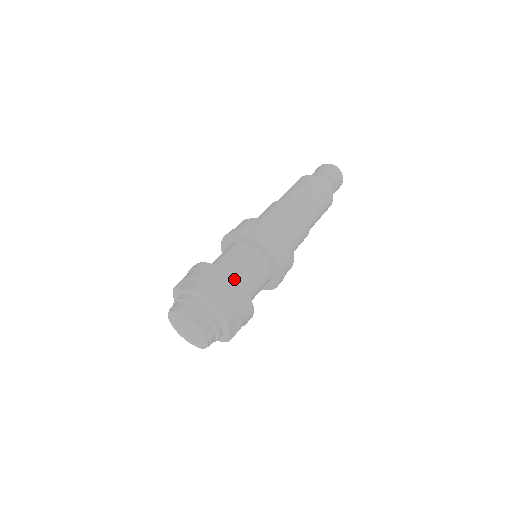
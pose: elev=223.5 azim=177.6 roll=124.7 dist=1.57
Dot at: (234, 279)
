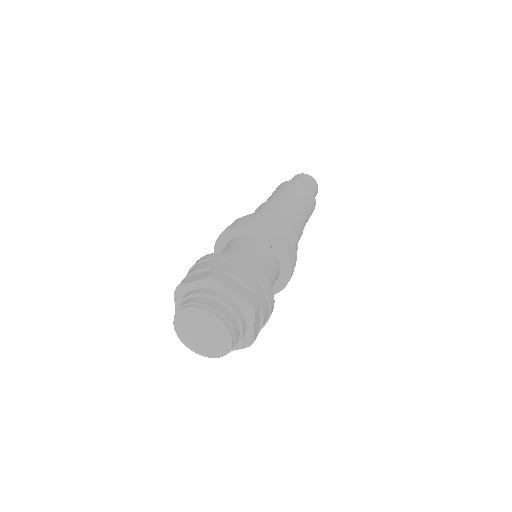
Dot at: (252, 265)
